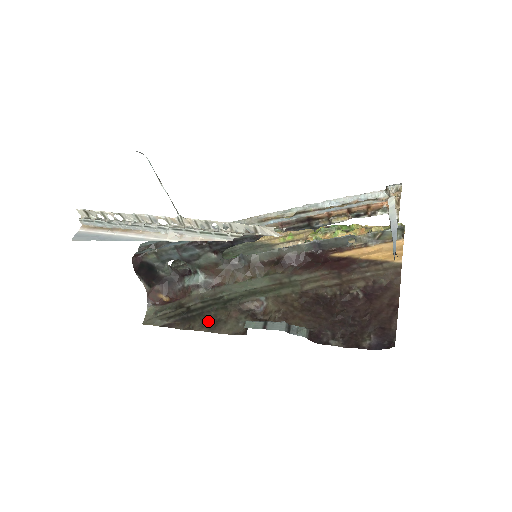
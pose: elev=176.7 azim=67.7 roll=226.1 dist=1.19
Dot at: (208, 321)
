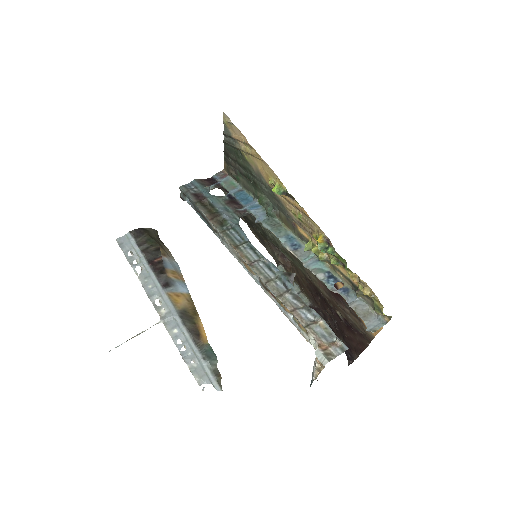
Dot at: (258, 235)
